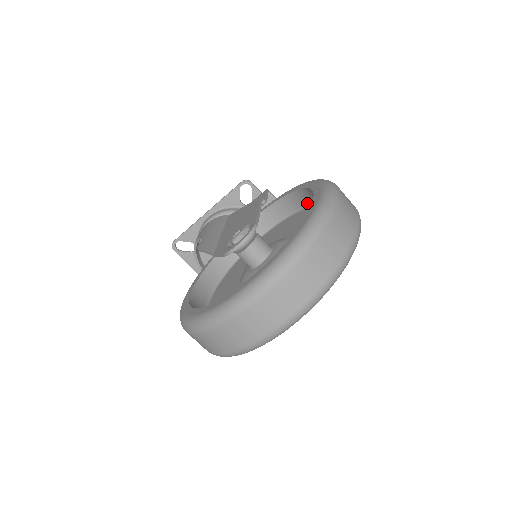
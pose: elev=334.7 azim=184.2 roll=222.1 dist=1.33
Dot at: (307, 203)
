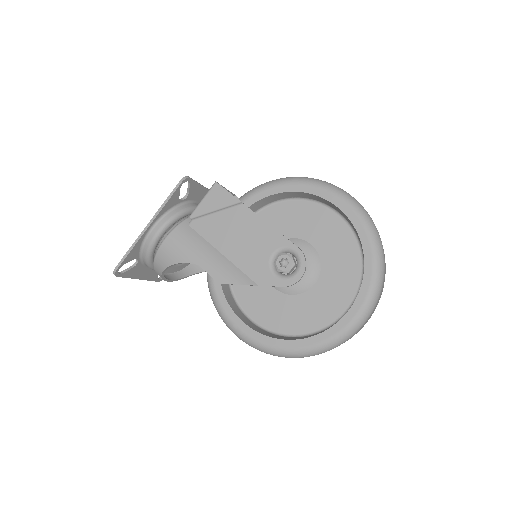
Dot at: (291, 197)
